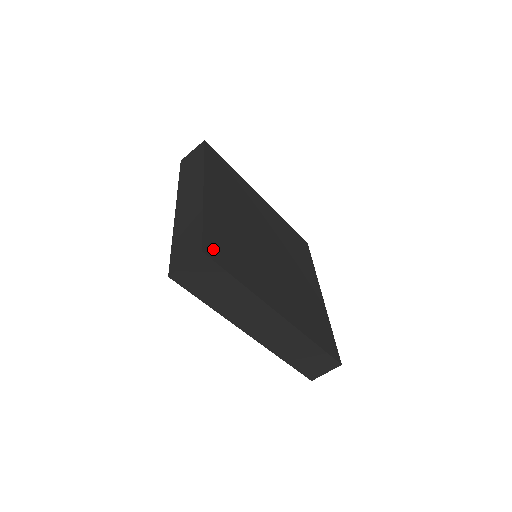
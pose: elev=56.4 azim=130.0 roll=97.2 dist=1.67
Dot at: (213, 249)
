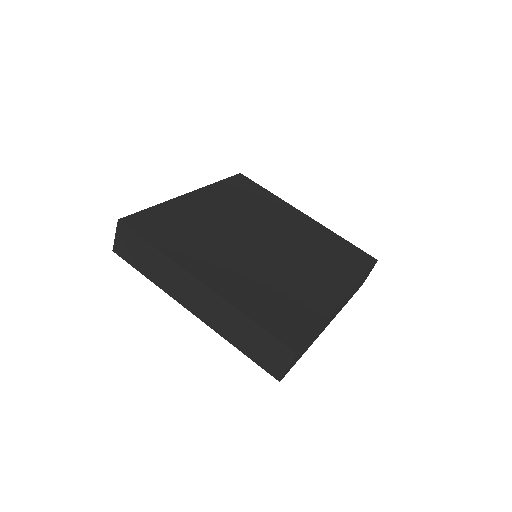
Dot at: (289, 335)
